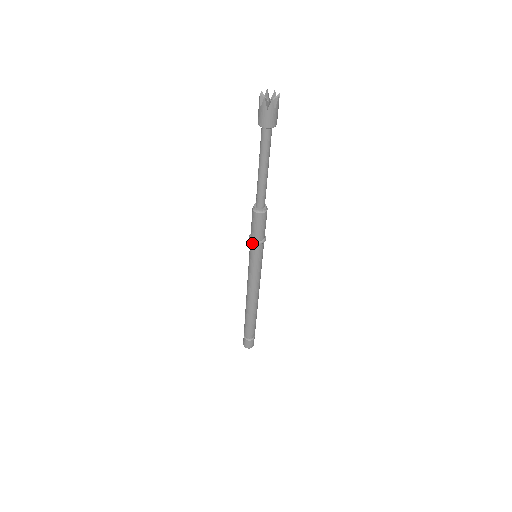
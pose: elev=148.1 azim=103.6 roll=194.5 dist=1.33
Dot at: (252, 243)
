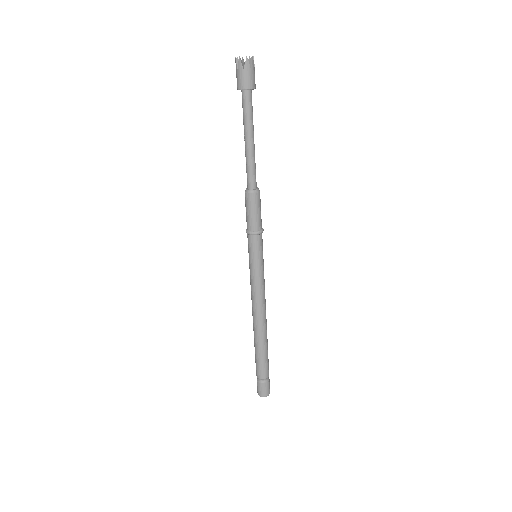
Dot at: (249, 235)
